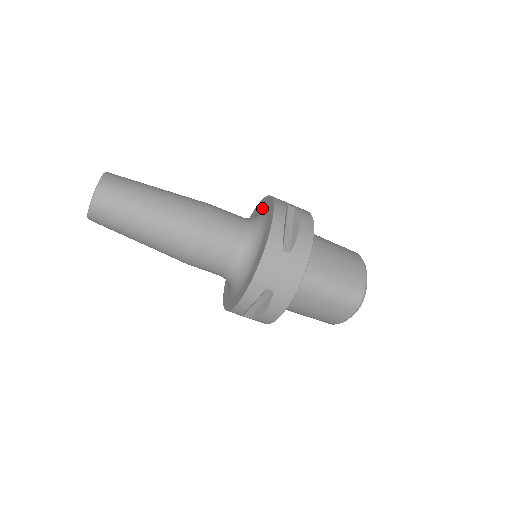
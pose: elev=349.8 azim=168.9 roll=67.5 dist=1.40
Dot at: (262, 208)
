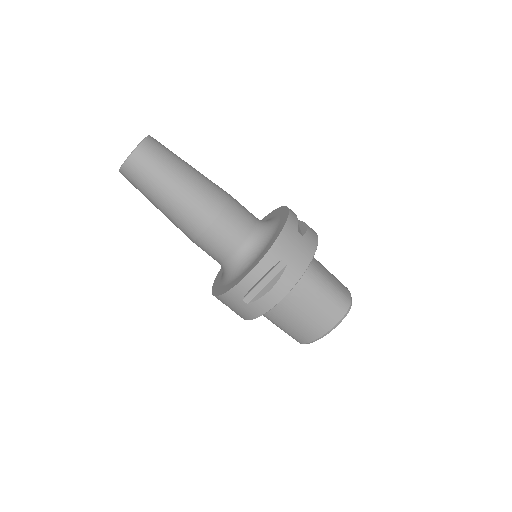
Dot at: occluded
